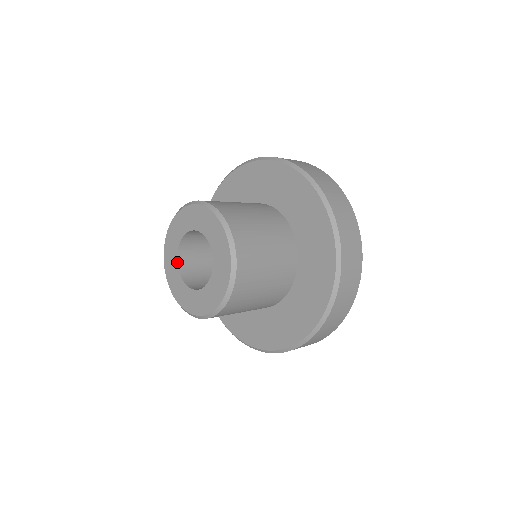
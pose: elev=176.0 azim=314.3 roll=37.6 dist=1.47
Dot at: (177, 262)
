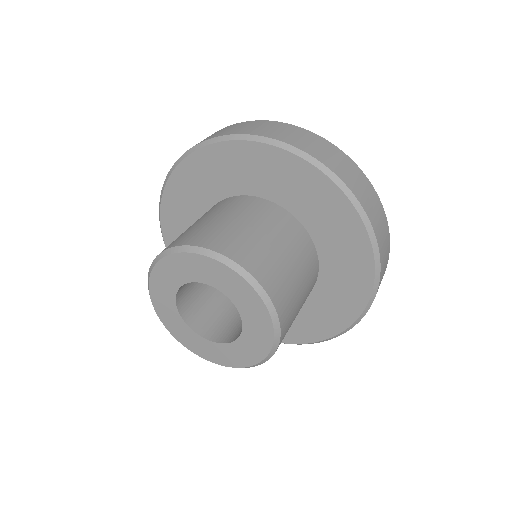
Dot at: occluded
